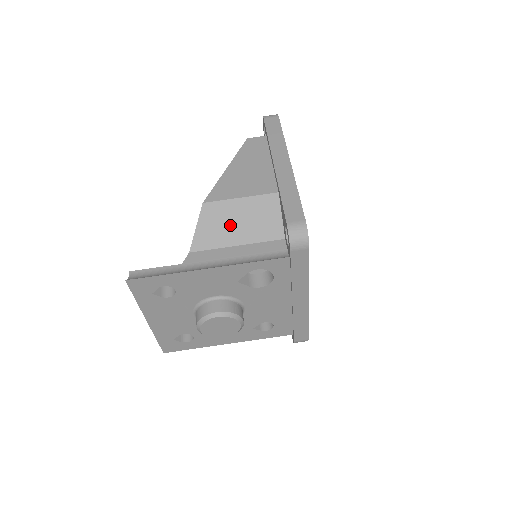
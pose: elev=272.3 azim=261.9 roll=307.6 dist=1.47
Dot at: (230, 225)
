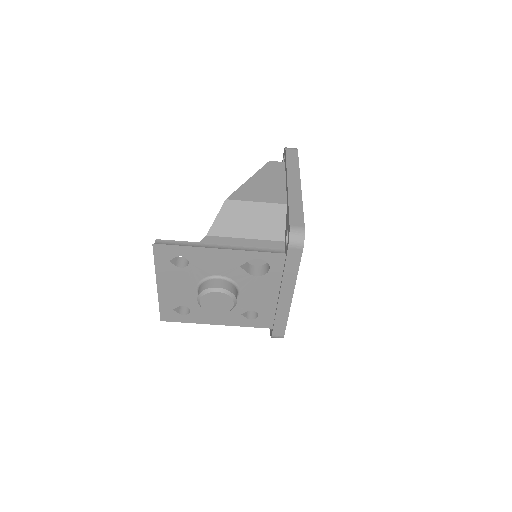
Dot at: (243, 221)
